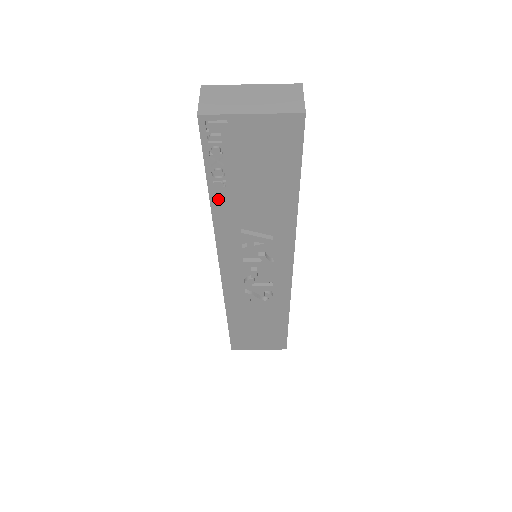
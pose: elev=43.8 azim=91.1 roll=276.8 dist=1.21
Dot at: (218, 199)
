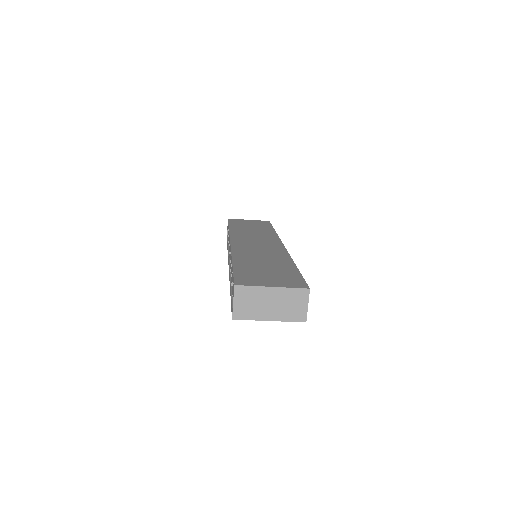
Dot at: occluded
